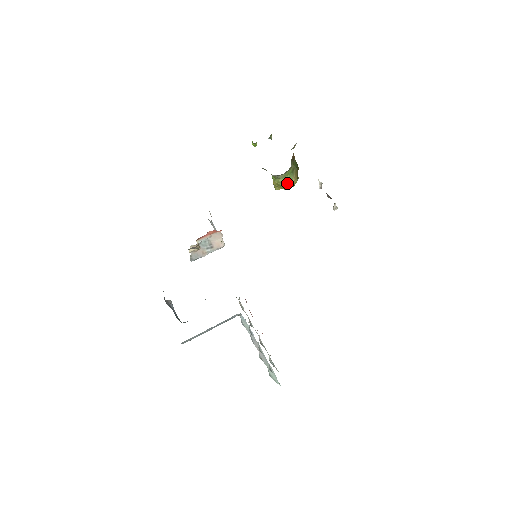
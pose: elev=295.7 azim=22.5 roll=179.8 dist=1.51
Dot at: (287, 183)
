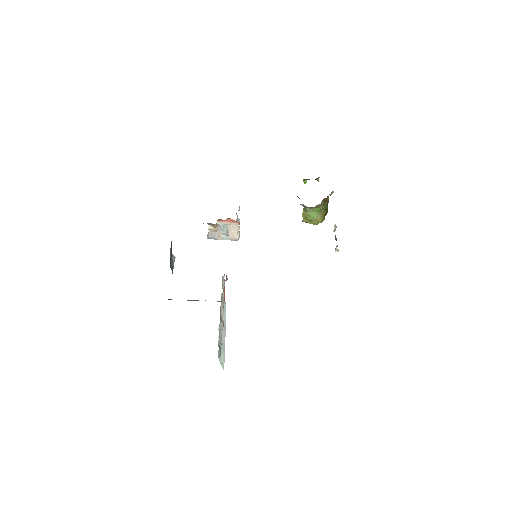
Dot at: (312, 218)
